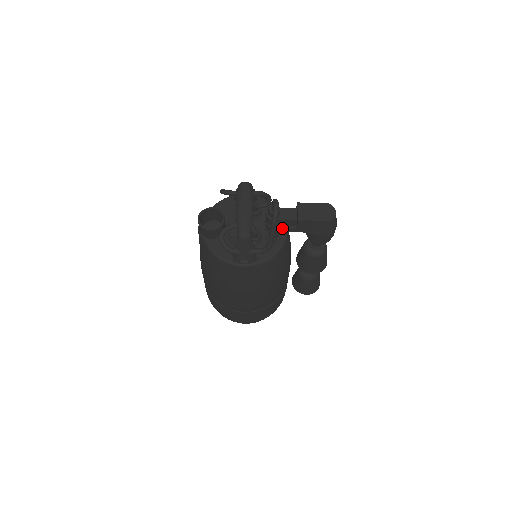
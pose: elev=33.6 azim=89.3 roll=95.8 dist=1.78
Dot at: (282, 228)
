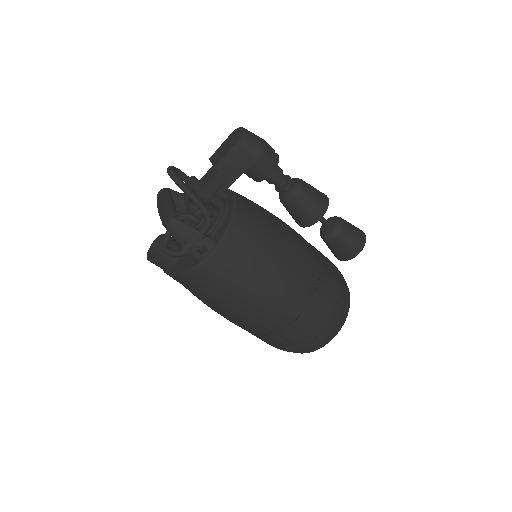
Dot at: (216, 192)
